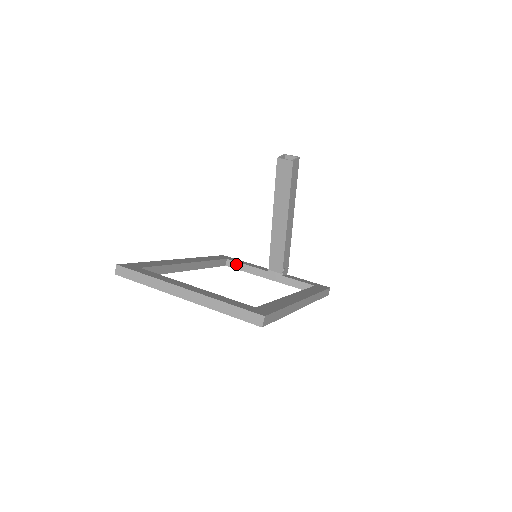
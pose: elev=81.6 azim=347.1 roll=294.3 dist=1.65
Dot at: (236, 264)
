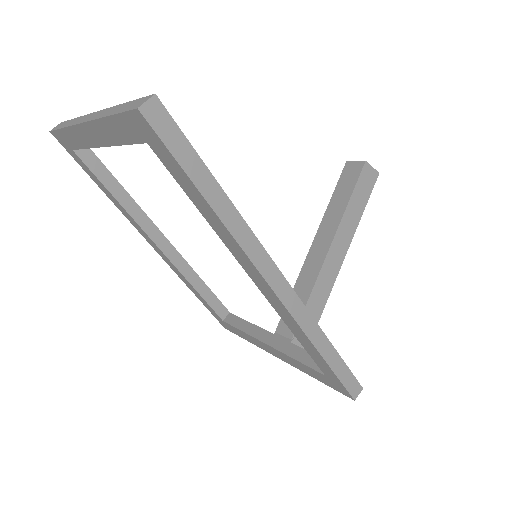
Dot at: (237, 320)
